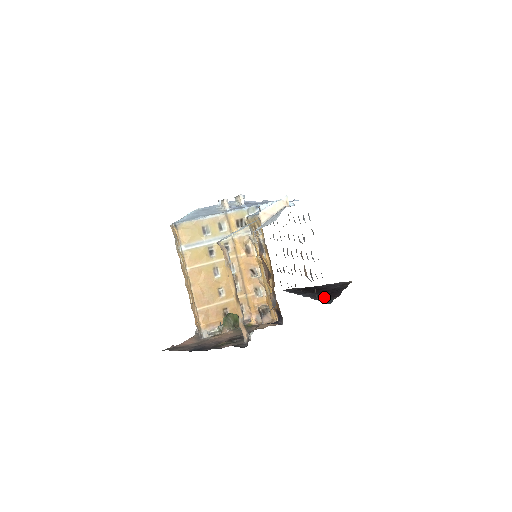
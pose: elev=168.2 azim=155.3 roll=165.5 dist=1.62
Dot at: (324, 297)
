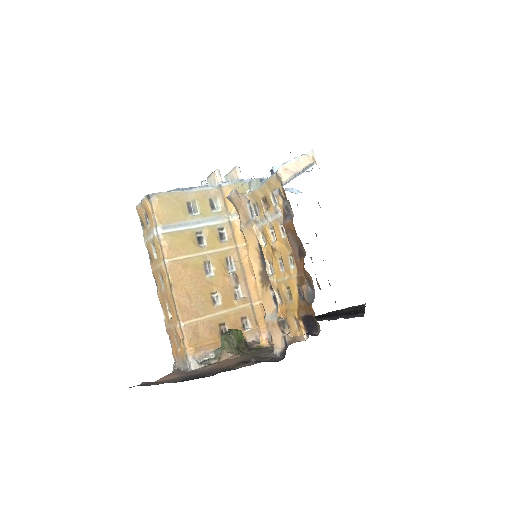
Dot at: (345, 315)
